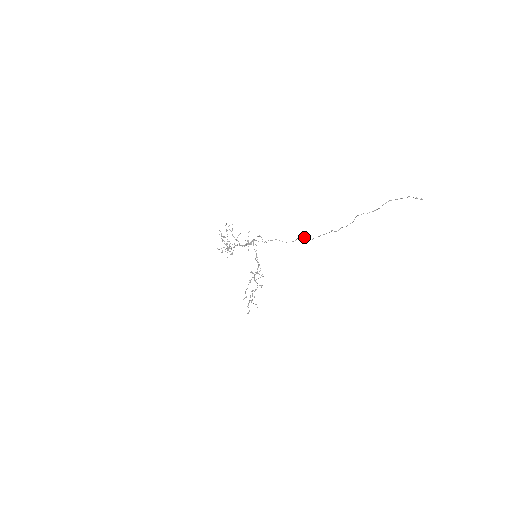
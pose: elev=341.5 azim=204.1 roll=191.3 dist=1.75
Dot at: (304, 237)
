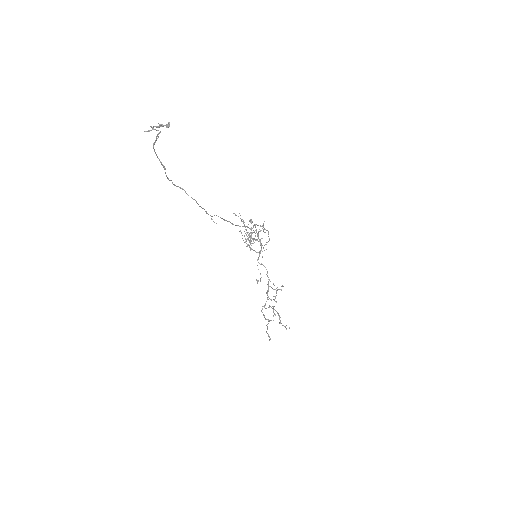
Dot at: (254, 224)
